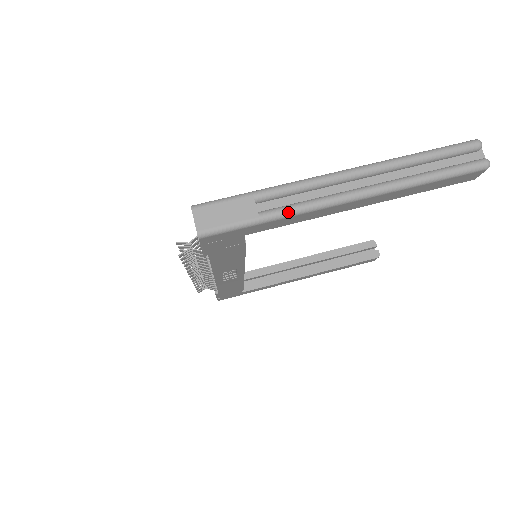
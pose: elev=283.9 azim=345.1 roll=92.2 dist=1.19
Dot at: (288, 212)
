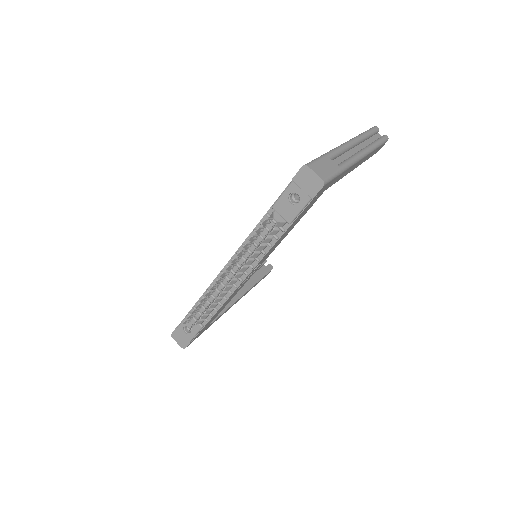
Dot at: (348, 164)
